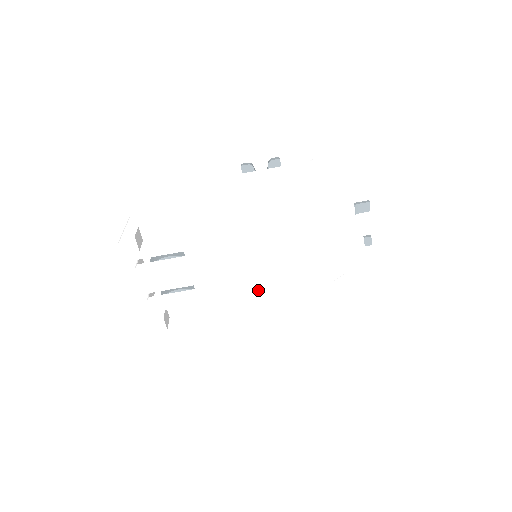
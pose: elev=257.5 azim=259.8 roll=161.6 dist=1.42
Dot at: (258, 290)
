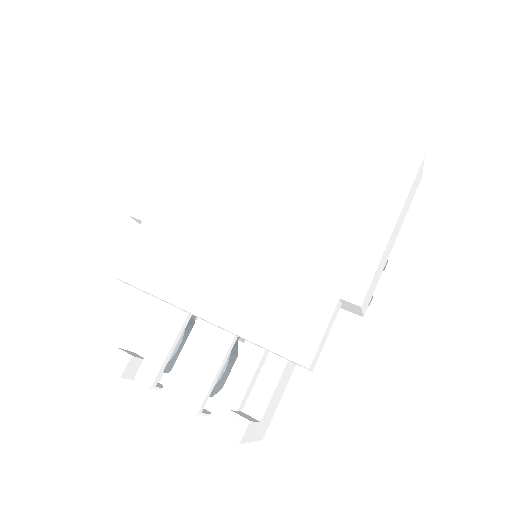
Dot at: (257, 247)
